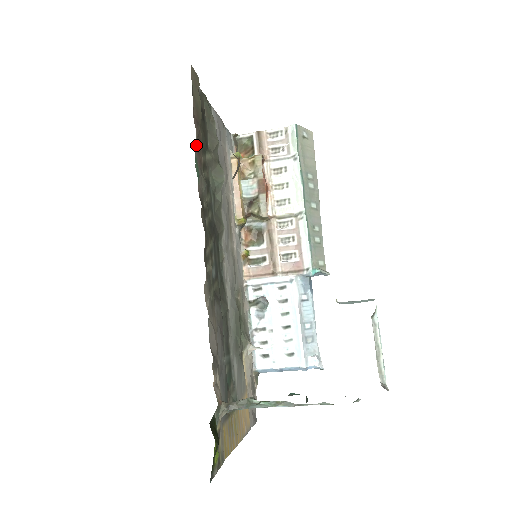
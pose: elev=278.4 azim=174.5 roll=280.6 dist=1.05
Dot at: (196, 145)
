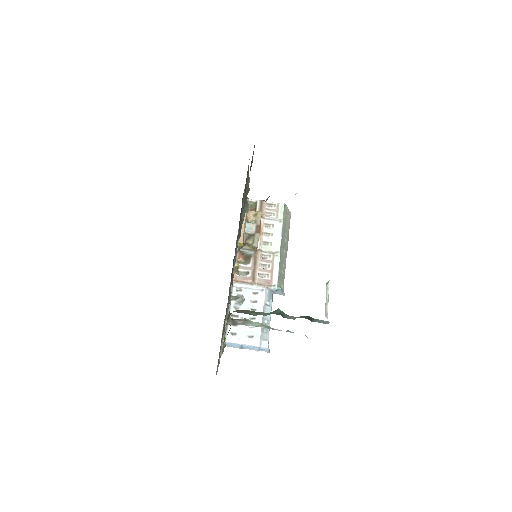
Dot at: occluded
